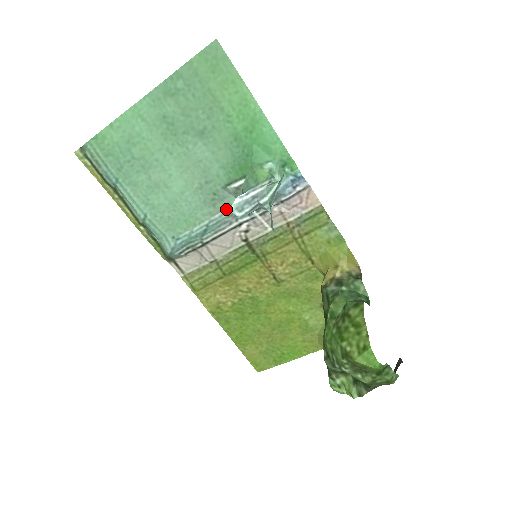
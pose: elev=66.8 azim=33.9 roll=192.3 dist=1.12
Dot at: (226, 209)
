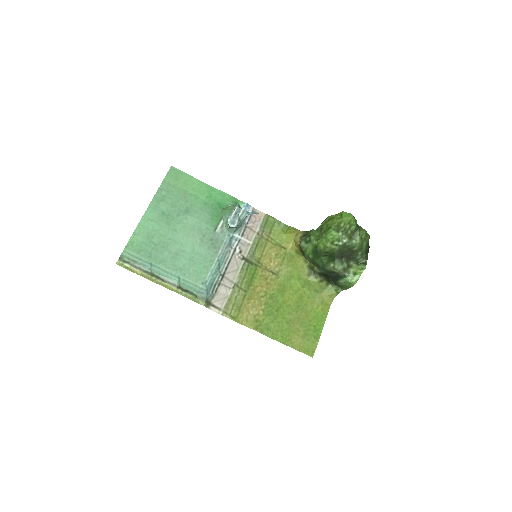
Dot at: (222, 245)
